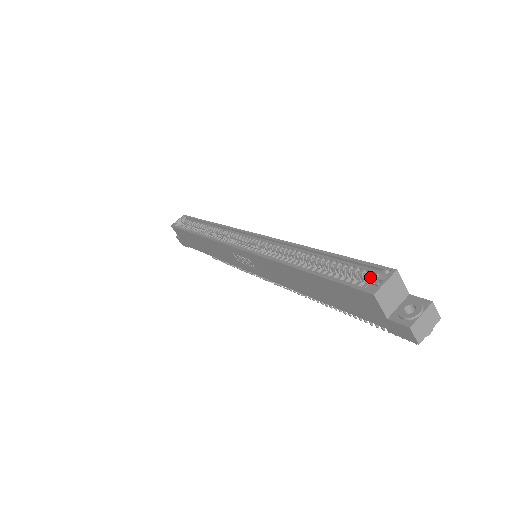
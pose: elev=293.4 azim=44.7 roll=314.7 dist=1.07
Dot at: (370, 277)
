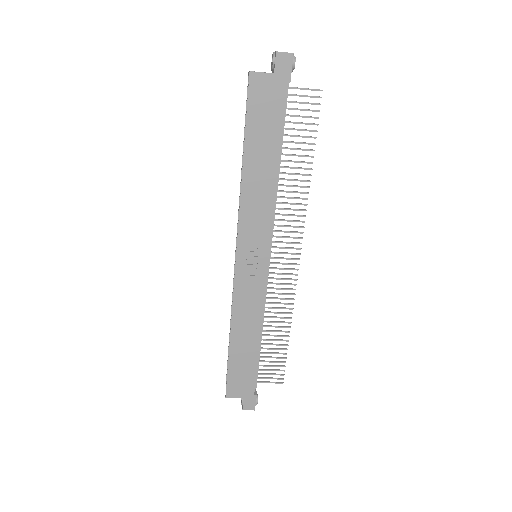
Dot at: occluded
